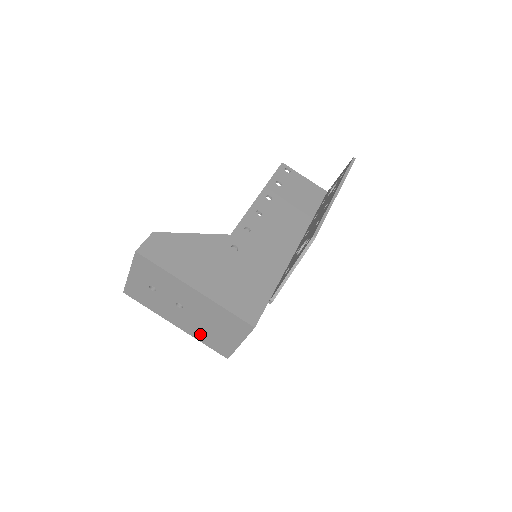
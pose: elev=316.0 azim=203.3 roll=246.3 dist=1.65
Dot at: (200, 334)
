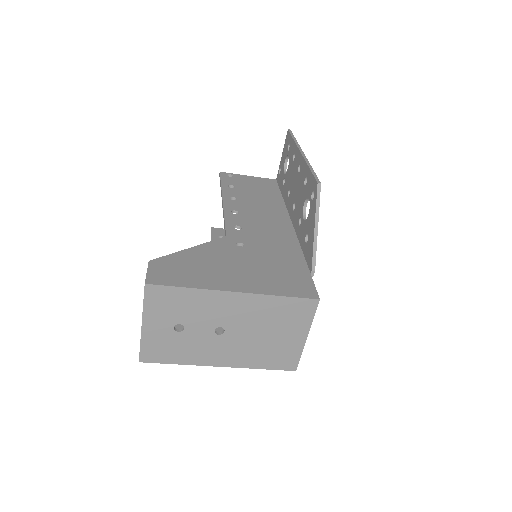
Dot at: (254, 357)
